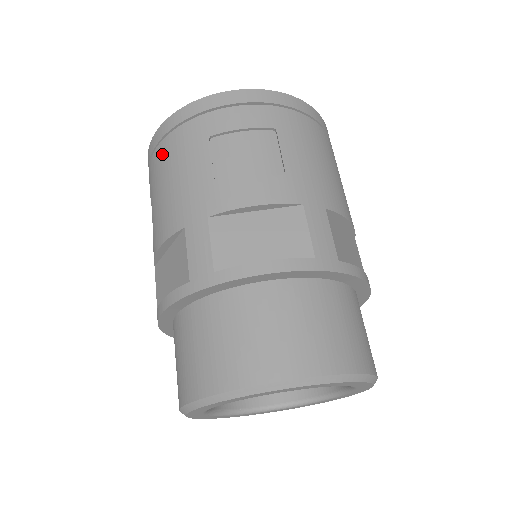
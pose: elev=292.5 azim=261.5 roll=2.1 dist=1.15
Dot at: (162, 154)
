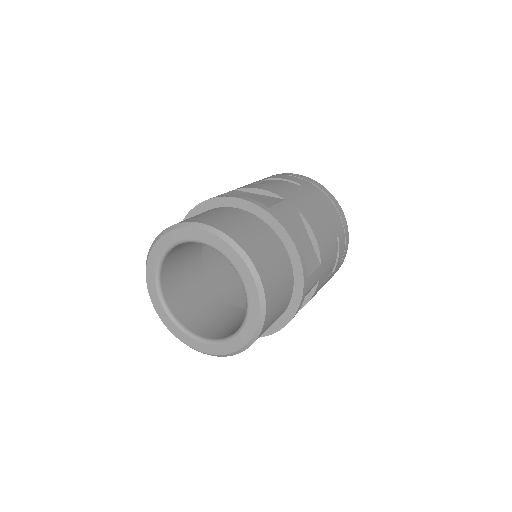
Dot at: occluded
